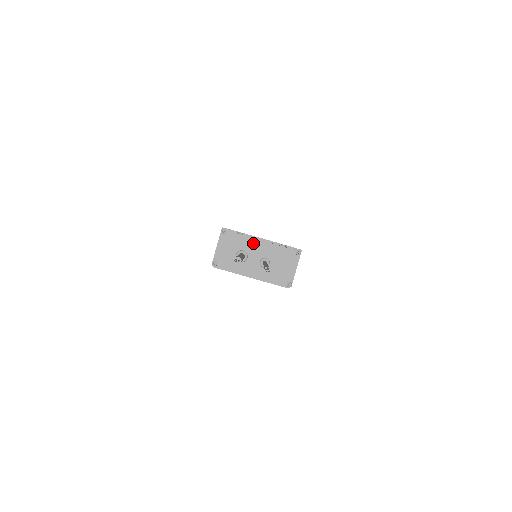
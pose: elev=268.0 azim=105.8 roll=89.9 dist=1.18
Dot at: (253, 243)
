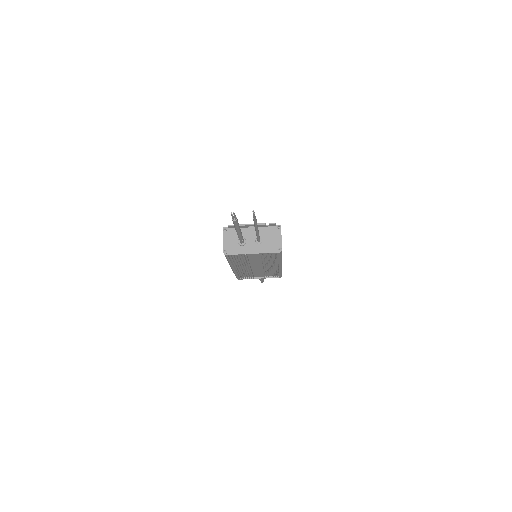
Dot at: (247, 231)
